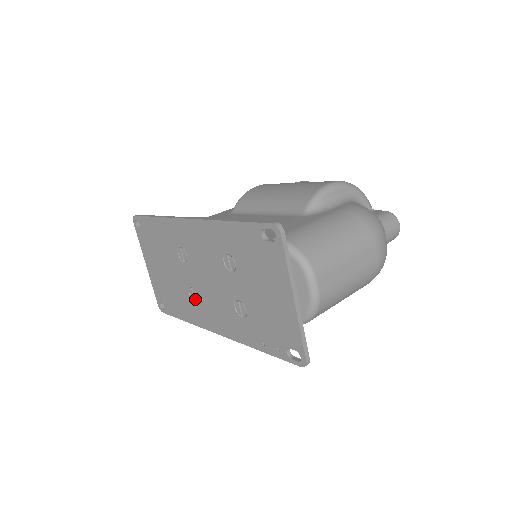
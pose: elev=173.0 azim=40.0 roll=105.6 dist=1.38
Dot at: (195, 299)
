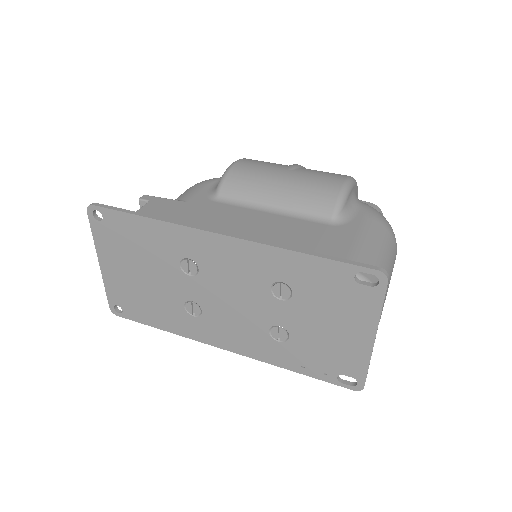
Dot at: (195, 313)
